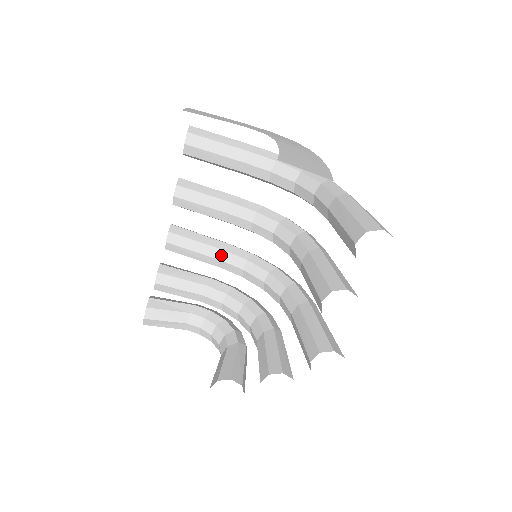
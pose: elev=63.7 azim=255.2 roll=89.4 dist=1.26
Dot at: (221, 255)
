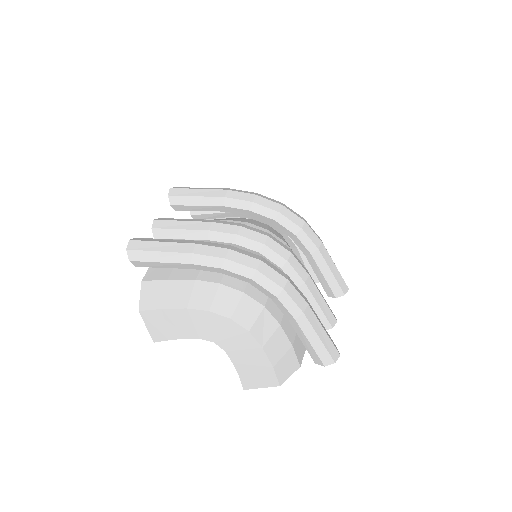
Dot at: occluded
